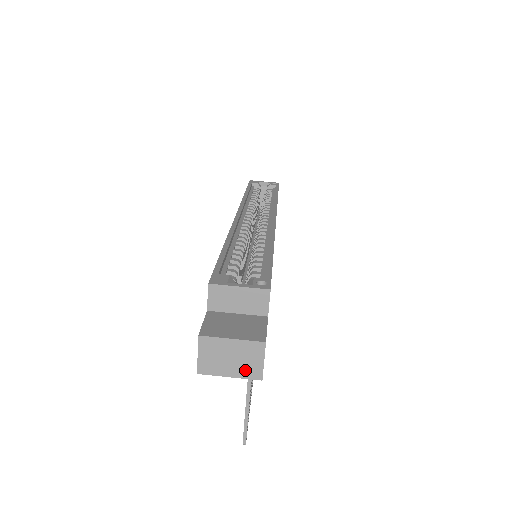
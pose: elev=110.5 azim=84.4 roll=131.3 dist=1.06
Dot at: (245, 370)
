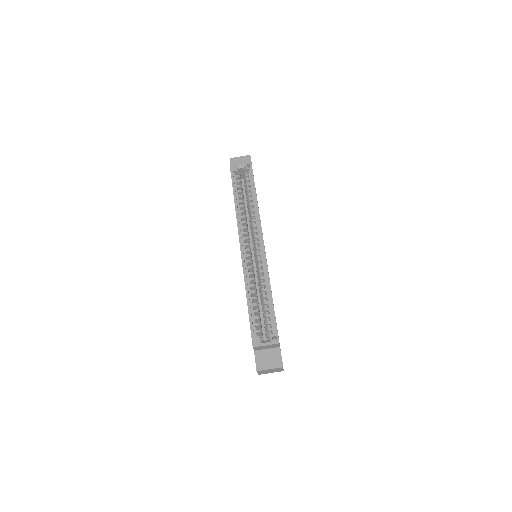
Dot at: (277, 371)
